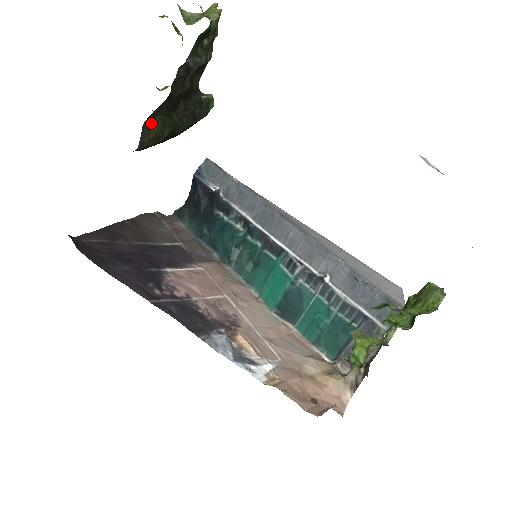
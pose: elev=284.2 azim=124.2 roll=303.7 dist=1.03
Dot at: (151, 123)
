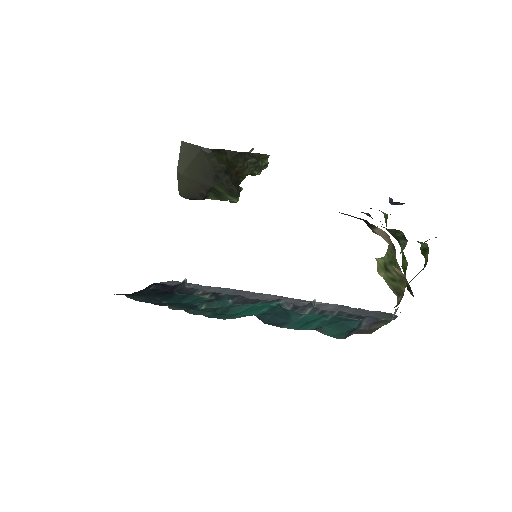
Dot at: (223, 153)
